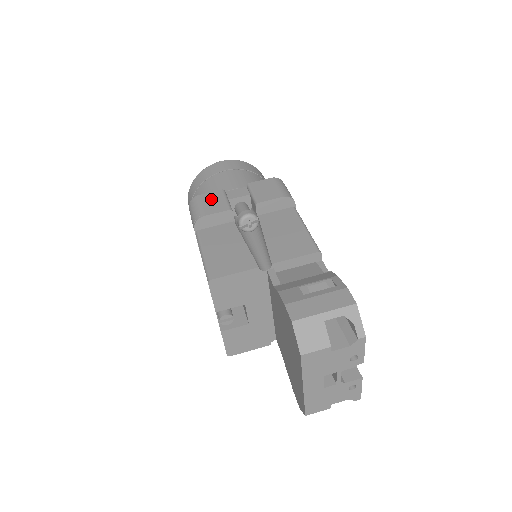
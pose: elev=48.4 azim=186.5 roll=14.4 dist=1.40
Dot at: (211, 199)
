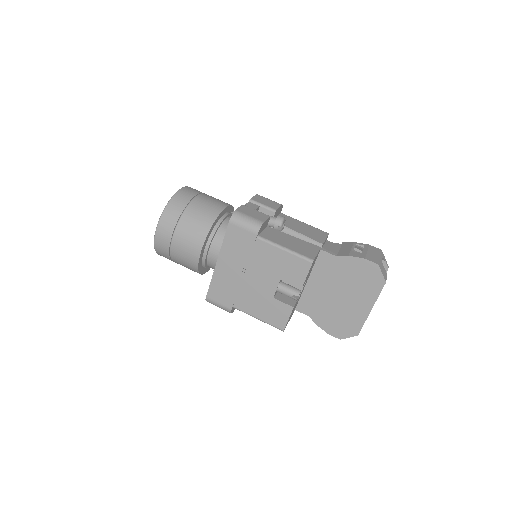
Dot at: (248, 211)
